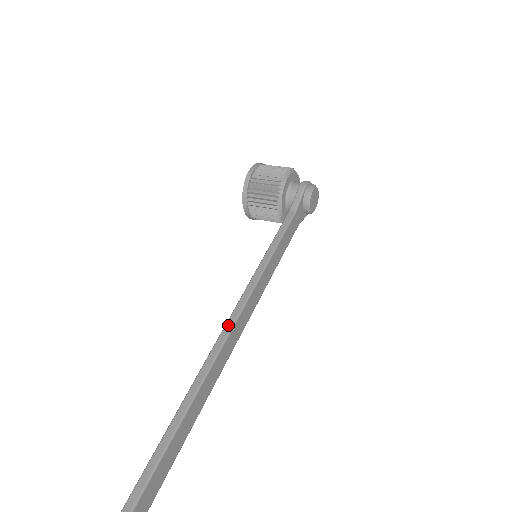
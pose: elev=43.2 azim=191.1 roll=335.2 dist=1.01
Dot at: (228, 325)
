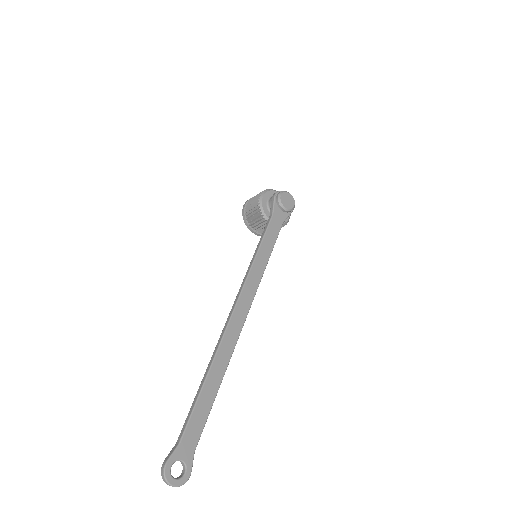
Dot at: (234, 303)
